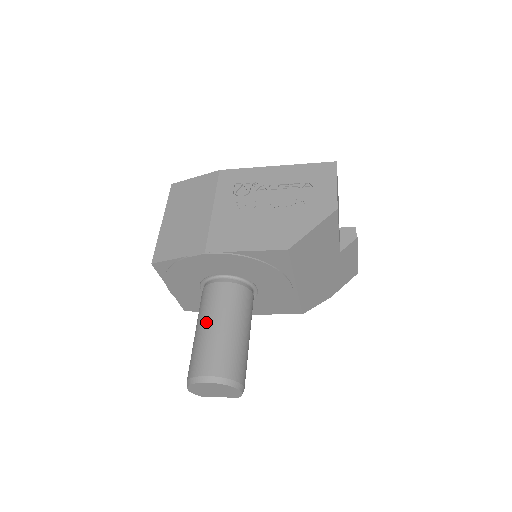
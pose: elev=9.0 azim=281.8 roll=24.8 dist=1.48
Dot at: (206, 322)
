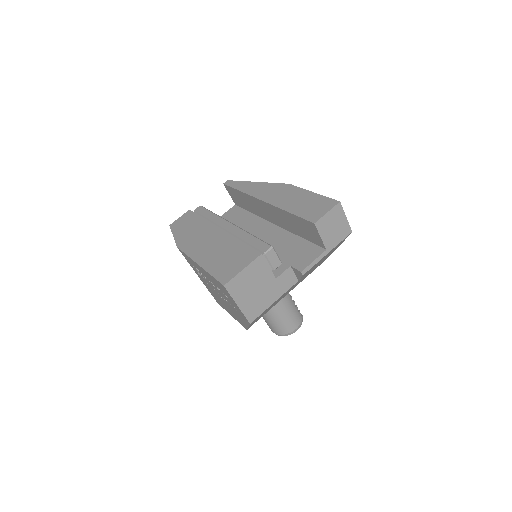
Dot at: occluded
